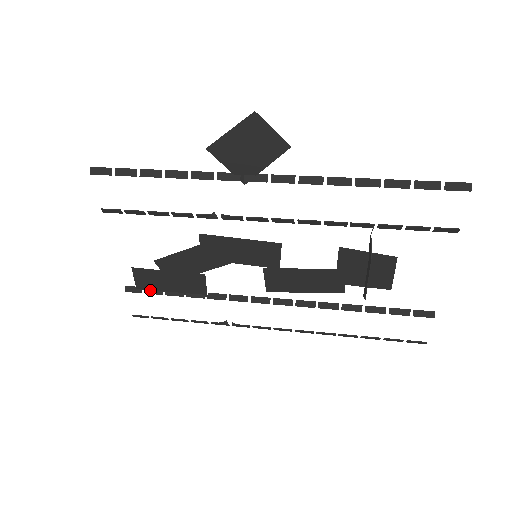
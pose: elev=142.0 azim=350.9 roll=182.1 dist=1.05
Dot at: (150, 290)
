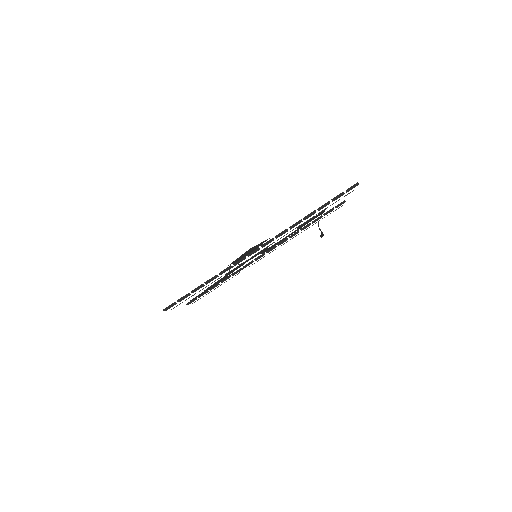
Dot at: (201, 295)
